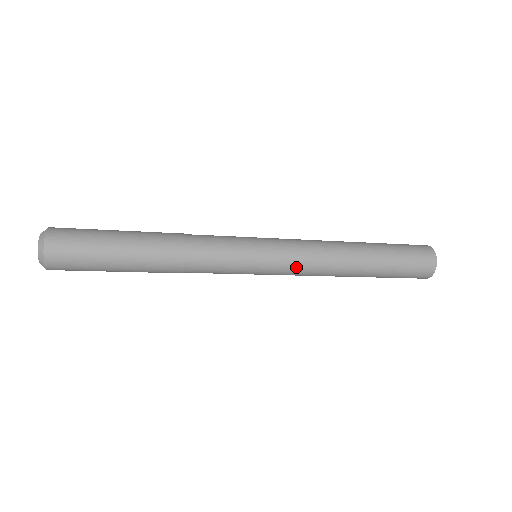
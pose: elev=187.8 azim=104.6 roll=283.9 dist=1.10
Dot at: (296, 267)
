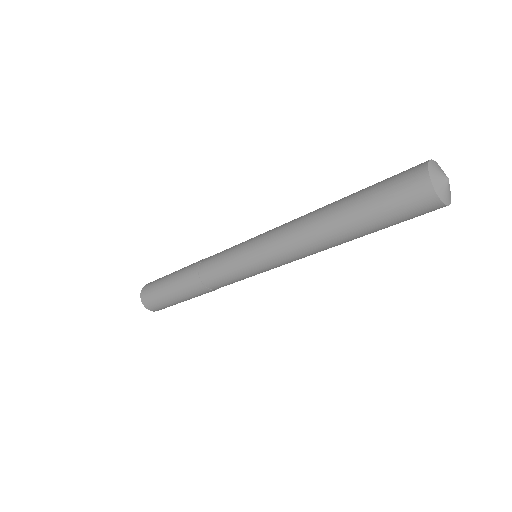
Dot at: (282, 262)
